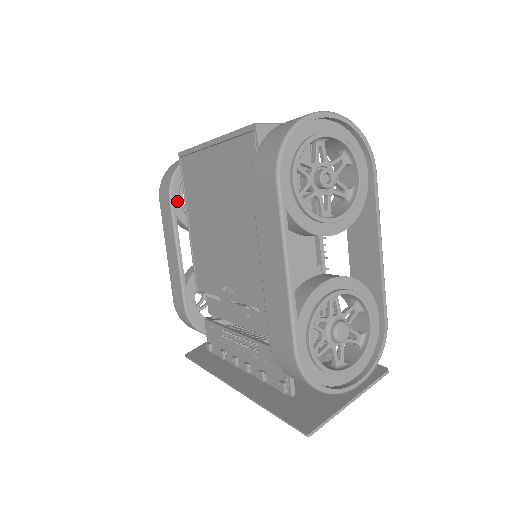
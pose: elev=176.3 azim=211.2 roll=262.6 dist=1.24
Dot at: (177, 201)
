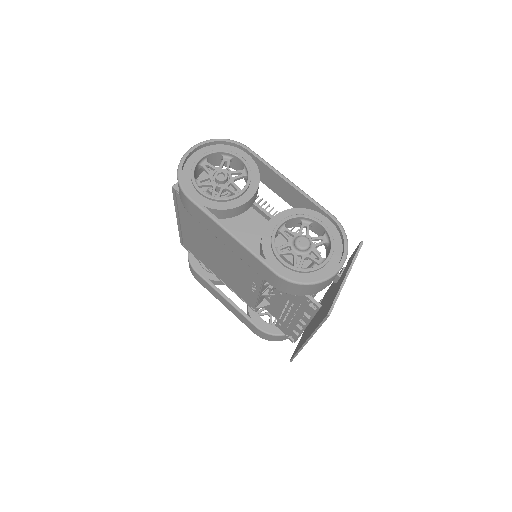
Dot at: (204, 271)
